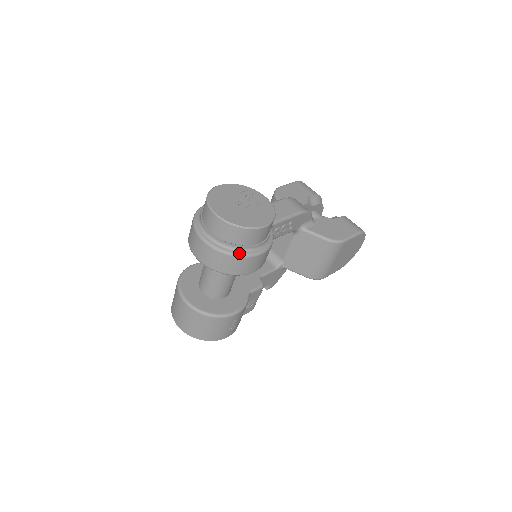
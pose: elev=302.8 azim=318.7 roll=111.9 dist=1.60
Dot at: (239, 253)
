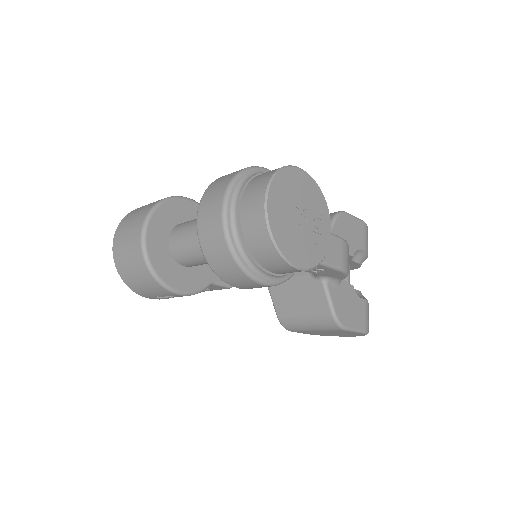
Dot at: (244, 264)
